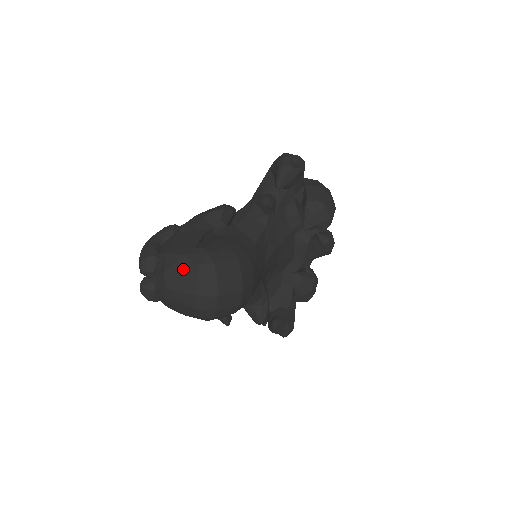
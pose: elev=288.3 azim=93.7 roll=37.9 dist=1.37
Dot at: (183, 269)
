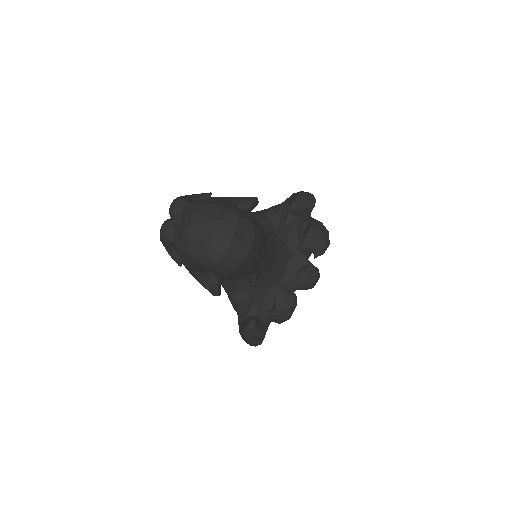
Dot at: (210, 213)
